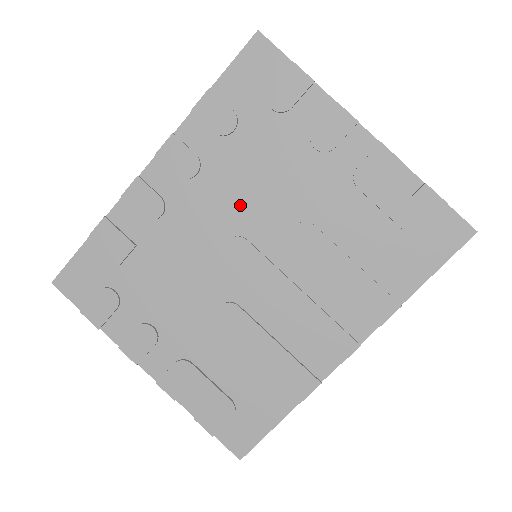
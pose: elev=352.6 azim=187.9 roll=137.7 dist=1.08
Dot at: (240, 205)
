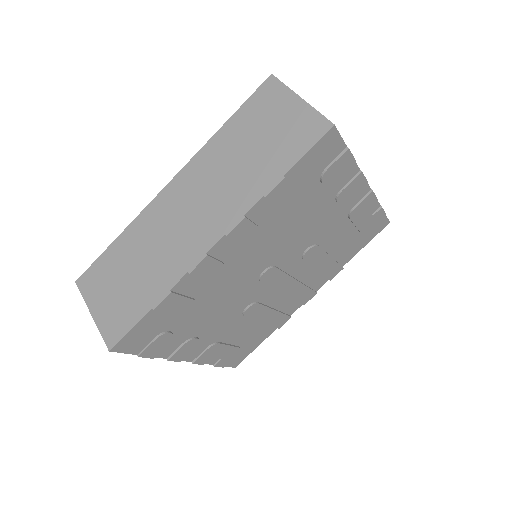
Dot at: (278, 248)
